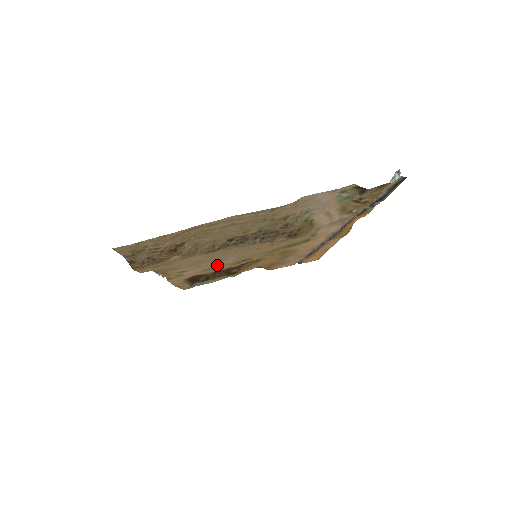
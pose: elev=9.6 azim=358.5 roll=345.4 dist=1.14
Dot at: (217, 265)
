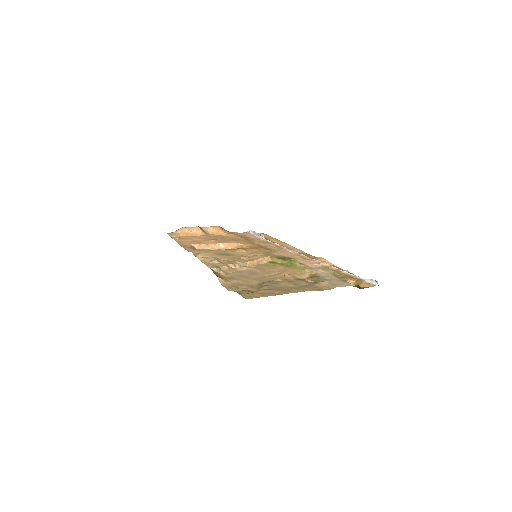
Dot at: (230, 255)
